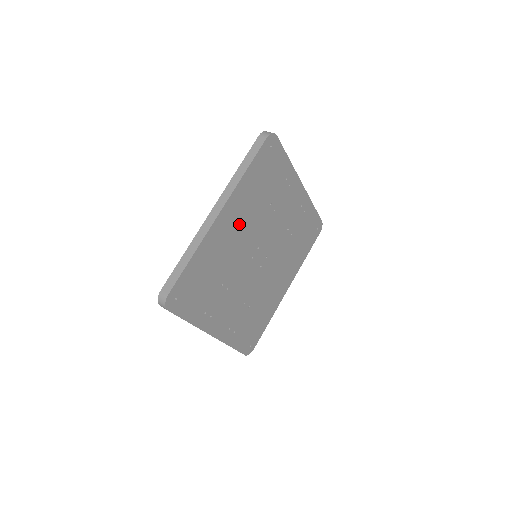
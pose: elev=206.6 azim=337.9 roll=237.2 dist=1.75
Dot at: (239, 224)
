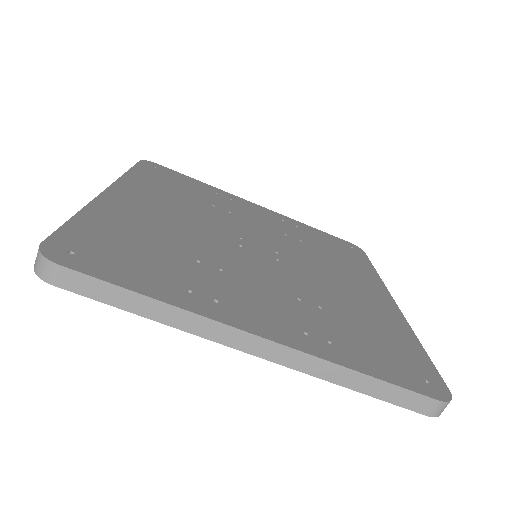
Dot at: (164, 208)
